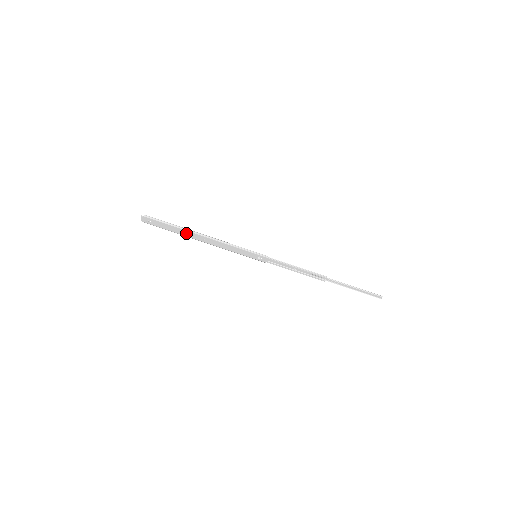
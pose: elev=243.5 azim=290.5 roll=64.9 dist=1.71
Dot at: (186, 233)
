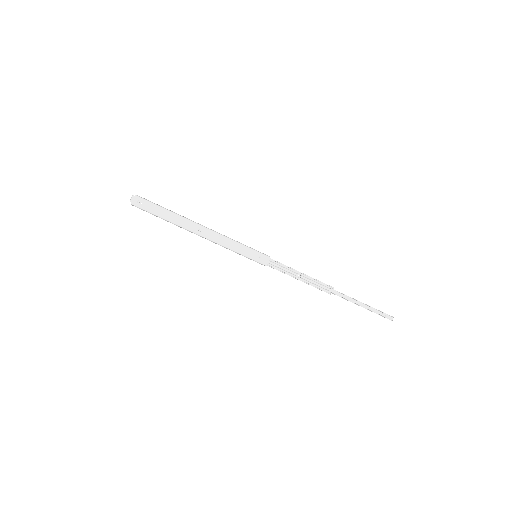
Dot at: (180, 221)
